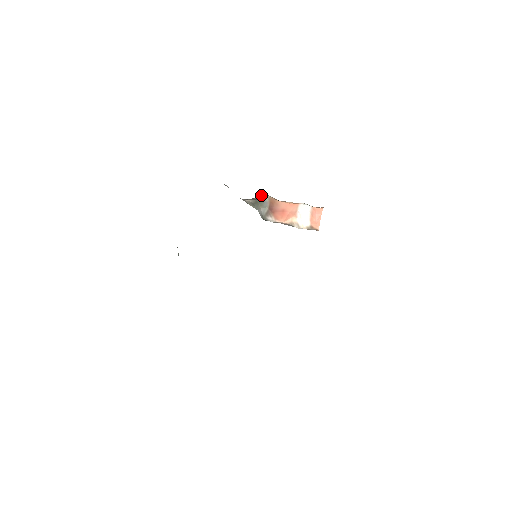
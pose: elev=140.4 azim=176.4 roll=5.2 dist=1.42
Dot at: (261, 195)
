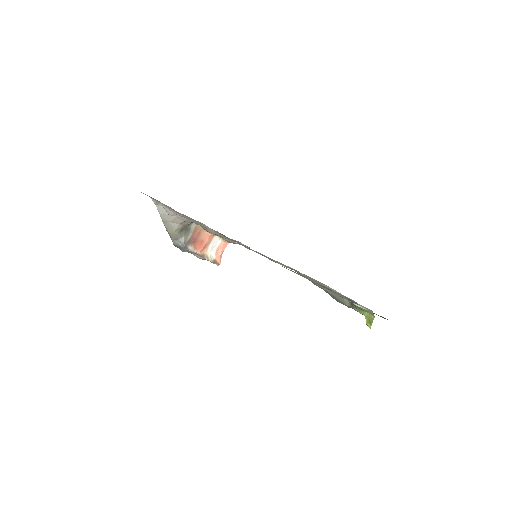
Dot at: occluded
